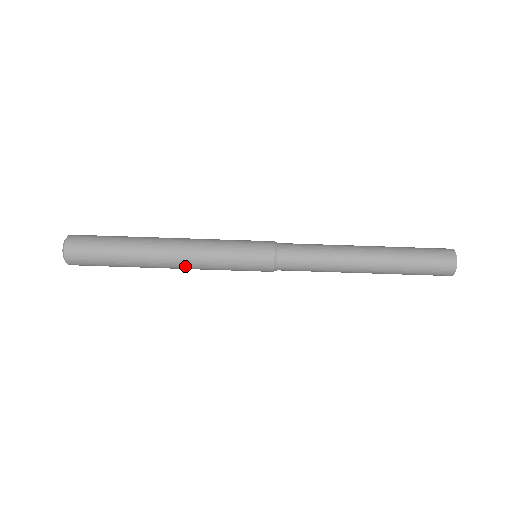
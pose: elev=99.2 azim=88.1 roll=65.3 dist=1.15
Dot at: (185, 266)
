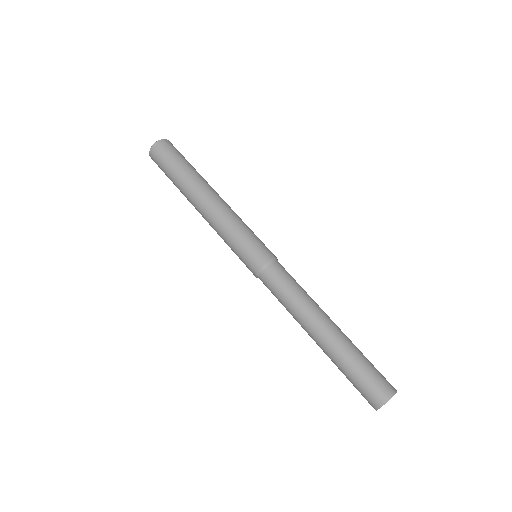
Dot at: (208, 222)
